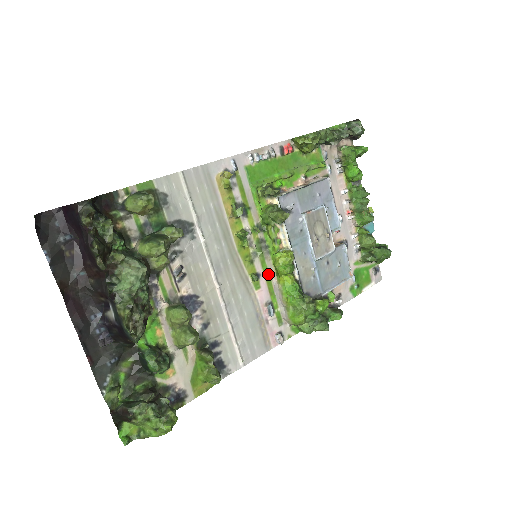
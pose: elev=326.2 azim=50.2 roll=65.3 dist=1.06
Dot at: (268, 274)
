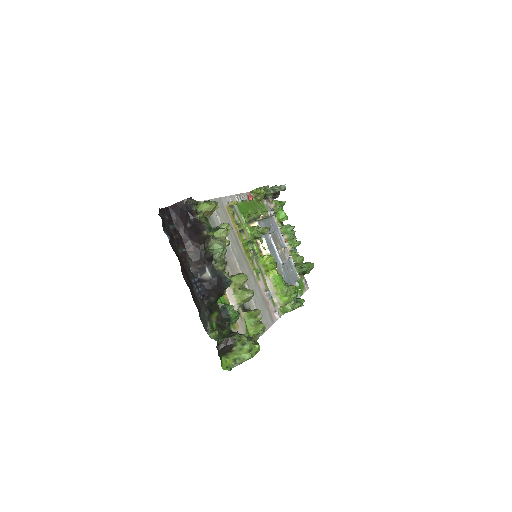
Dot at: (261, 271)
